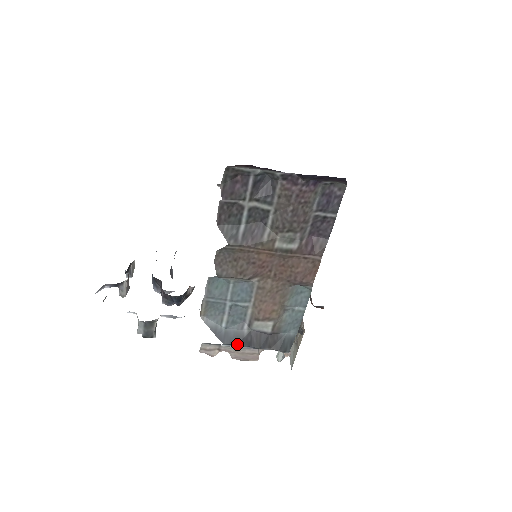
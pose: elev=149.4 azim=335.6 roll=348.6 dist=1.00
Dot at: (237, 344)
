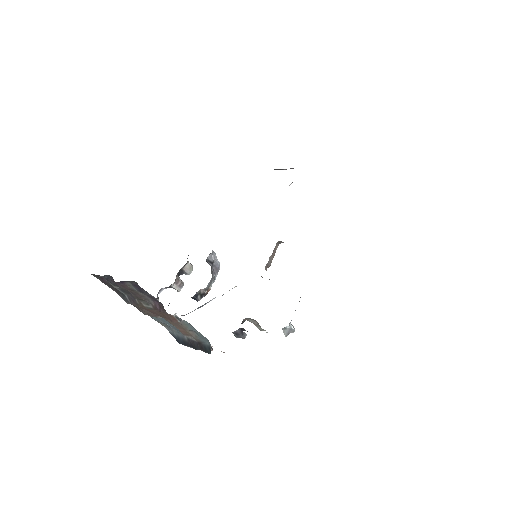
Dot at: (185, 345)
